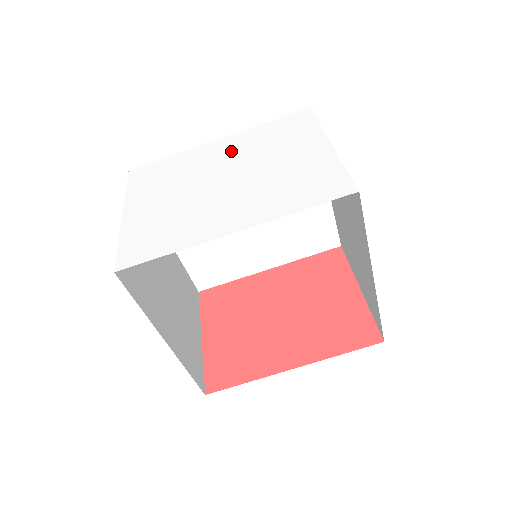
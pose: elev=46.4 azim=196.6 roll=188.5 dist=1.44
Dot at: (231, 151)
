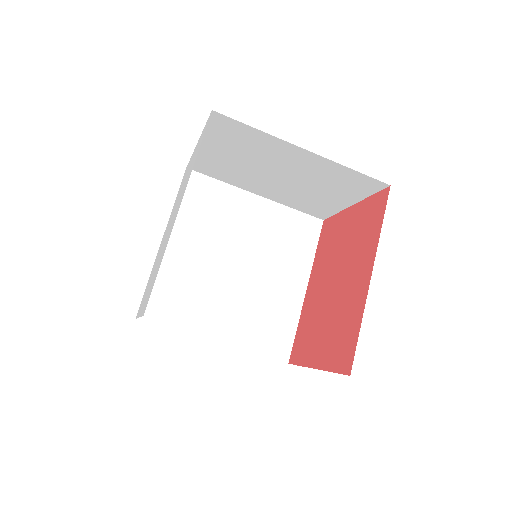
Dot at: (167, 226)
